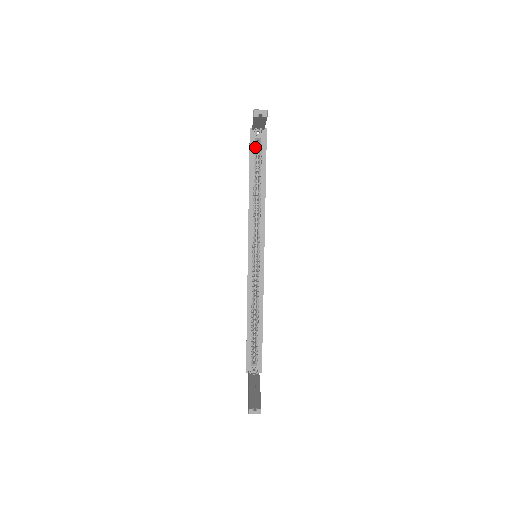
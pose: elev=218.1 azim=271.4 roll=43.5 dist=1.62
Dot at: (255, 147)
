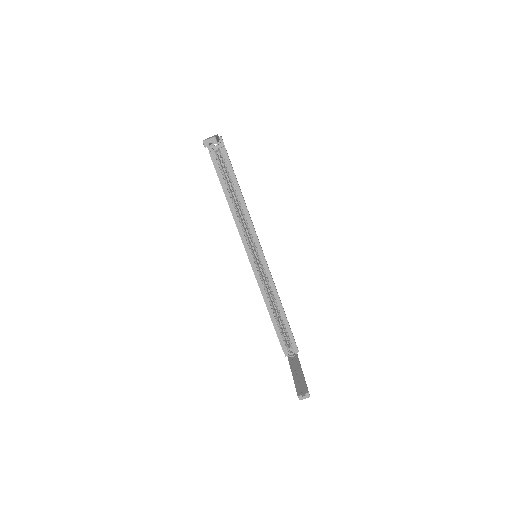
Dot at: (217, 159)
